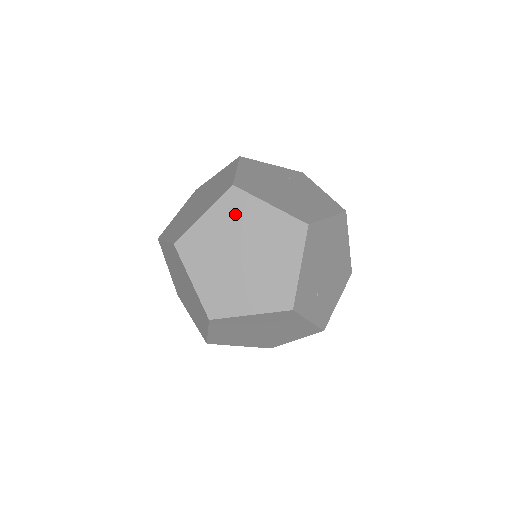
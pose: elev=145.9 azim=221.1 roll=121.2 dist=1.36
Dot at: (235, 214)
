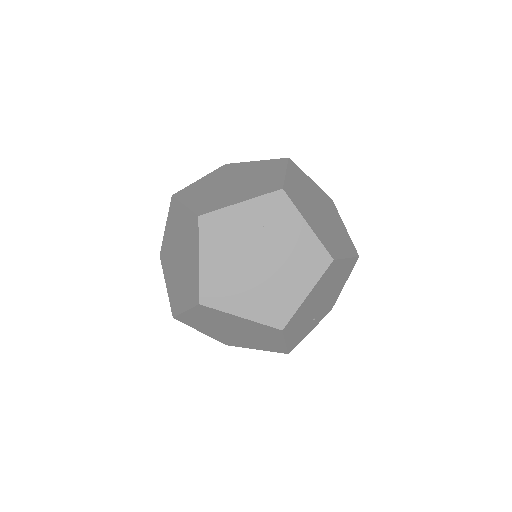
Dot at: (212, 316)
